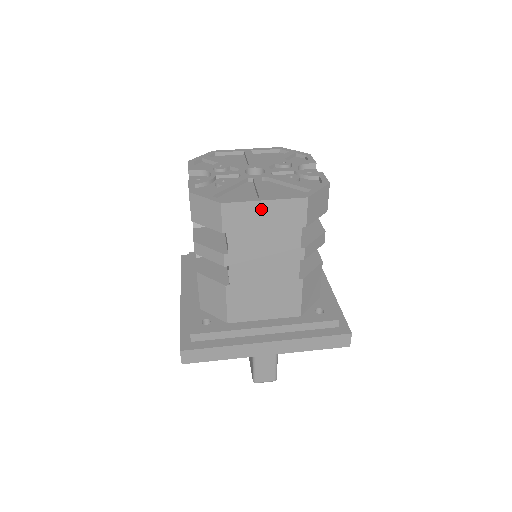
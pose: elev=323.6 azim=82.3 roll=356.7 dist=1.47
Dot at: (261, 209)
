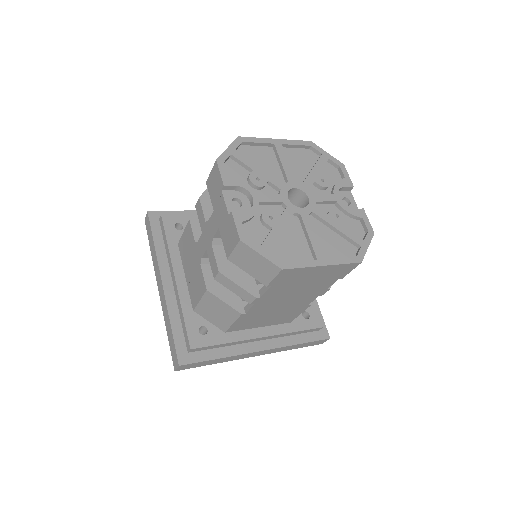
Dot at: (315, 271)
